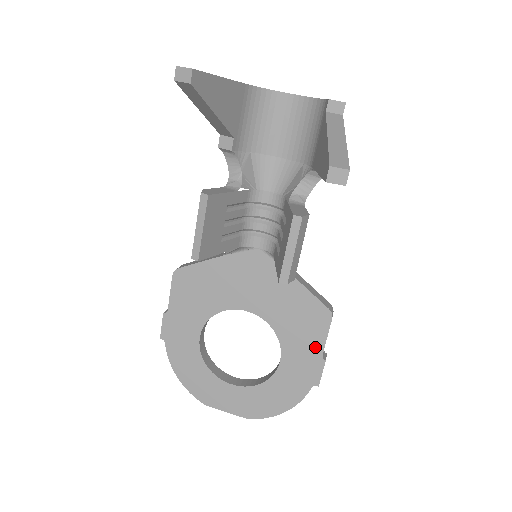
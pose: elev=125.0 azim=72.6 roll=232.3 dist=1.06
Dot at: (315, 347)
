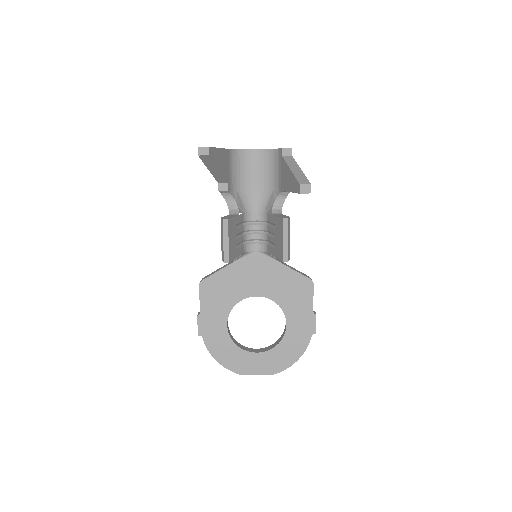
Dot at: (307, 307)
